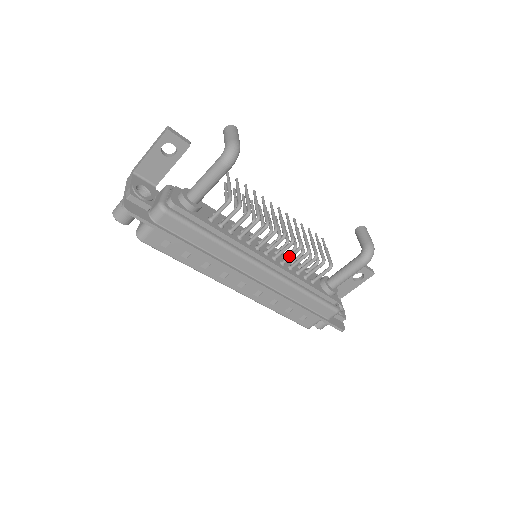
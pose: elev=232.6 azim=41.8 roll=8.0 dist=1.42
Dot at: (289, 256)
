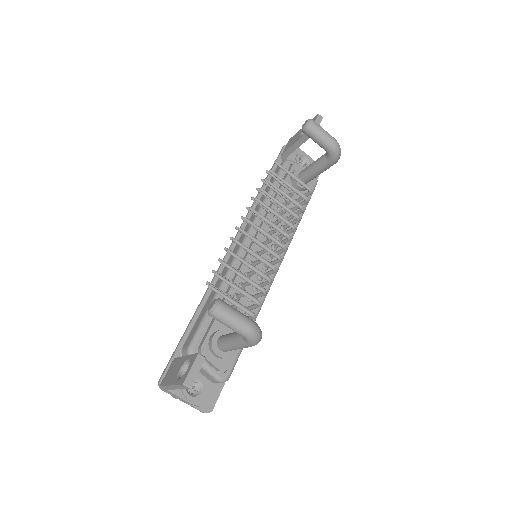
Dot at: occluded
